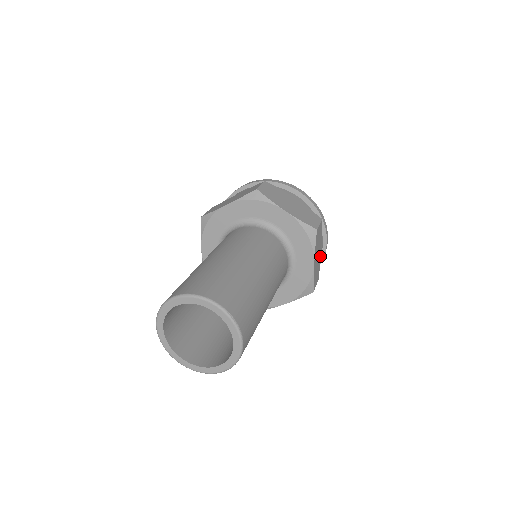
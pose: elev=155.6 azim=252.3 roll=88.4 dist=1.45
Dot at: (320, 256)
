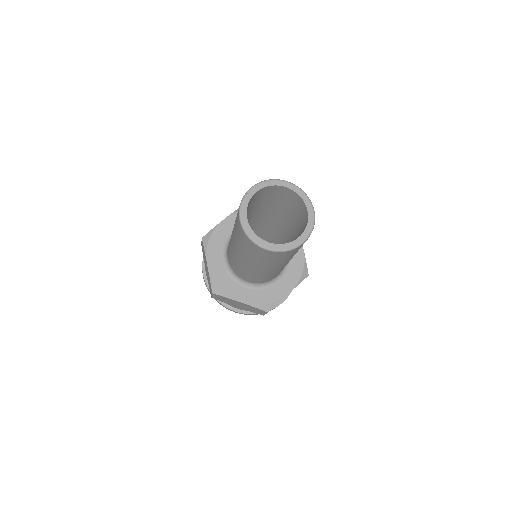
Dot at: occluded
